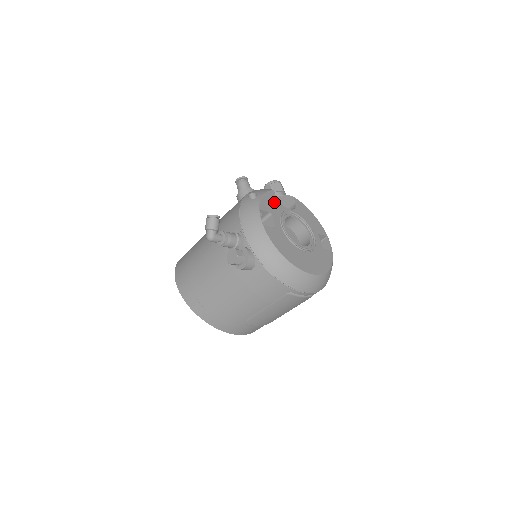
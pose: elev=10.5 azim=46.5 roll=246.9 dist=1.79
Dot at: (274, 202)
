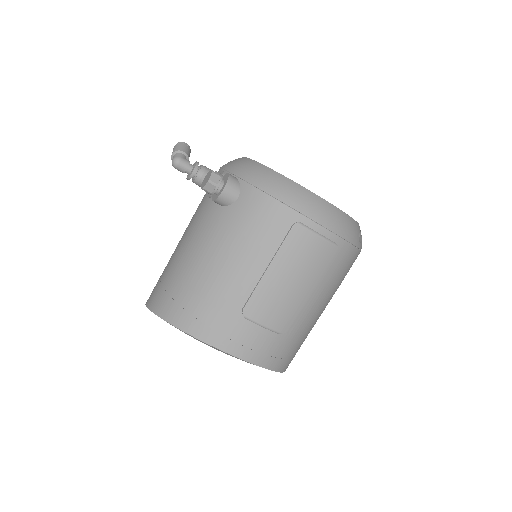
Dot at: occluded
